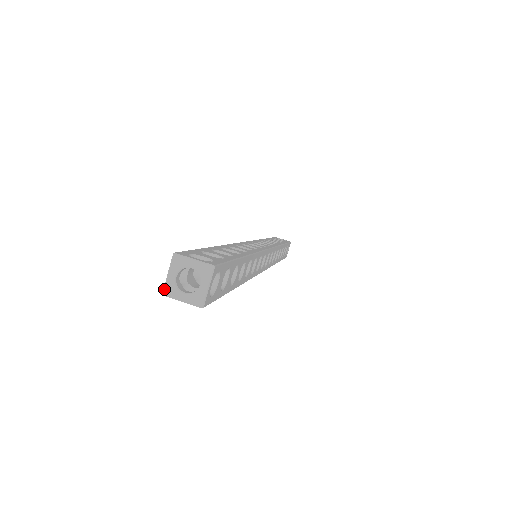
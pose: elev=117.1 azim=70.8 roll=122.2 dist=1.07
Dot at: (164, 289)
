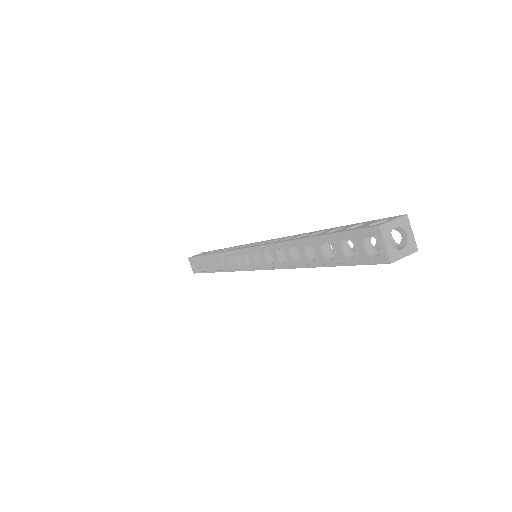
Dot at: (390, 258)
